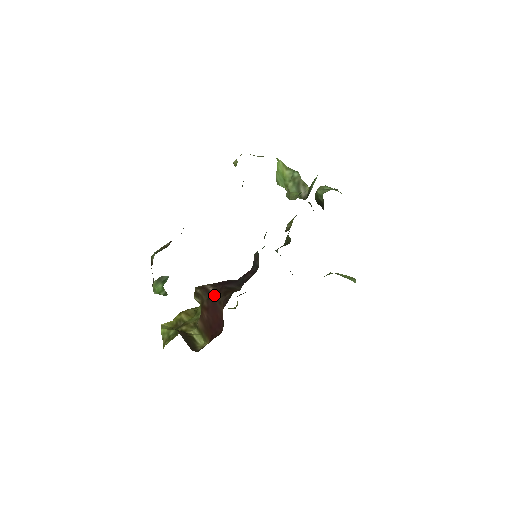
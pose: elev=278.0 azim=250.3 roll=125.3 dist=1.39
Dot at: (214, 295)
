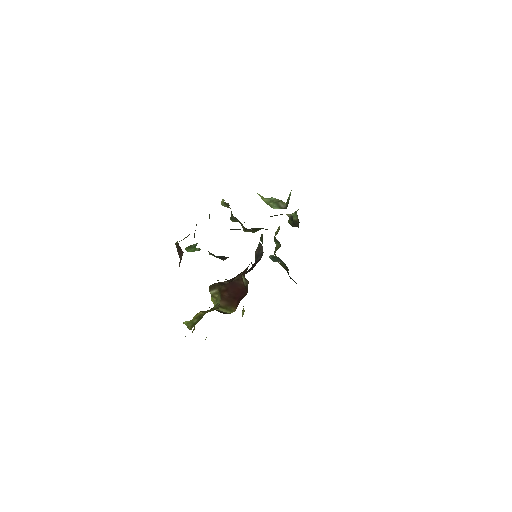
Dot at: occluded
